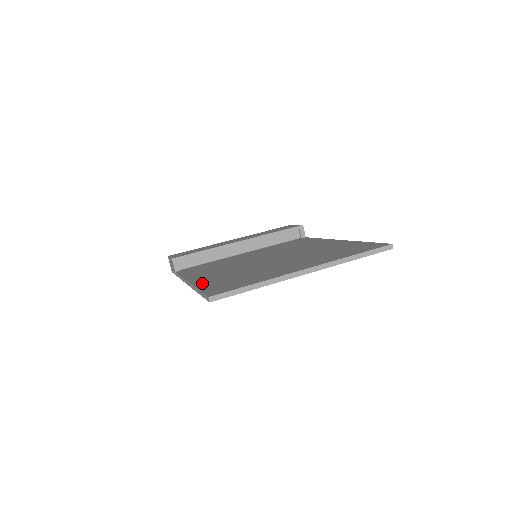
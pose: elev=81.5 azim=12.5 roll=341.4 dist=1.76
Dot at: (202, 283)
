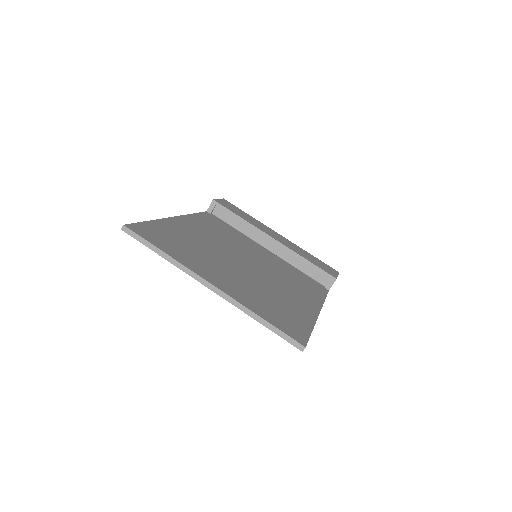
Dot at: (167, 223)
